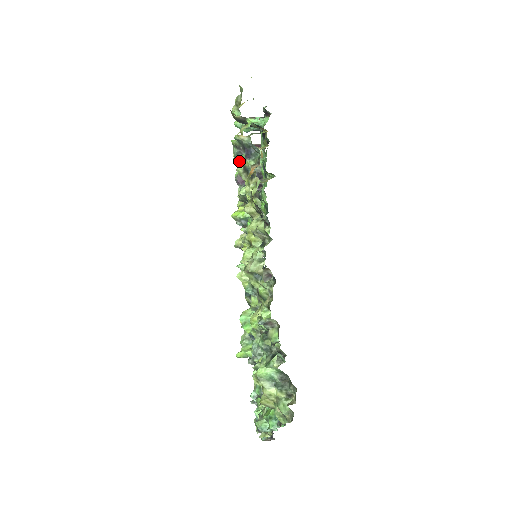
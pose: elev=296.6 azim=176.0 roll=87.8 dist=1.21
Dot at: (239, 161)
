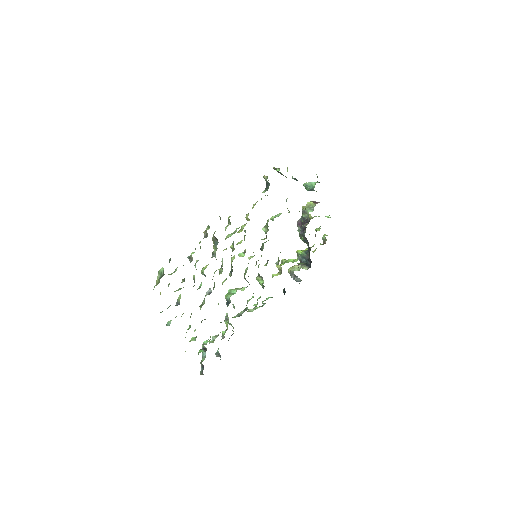
Dot at: occluded
